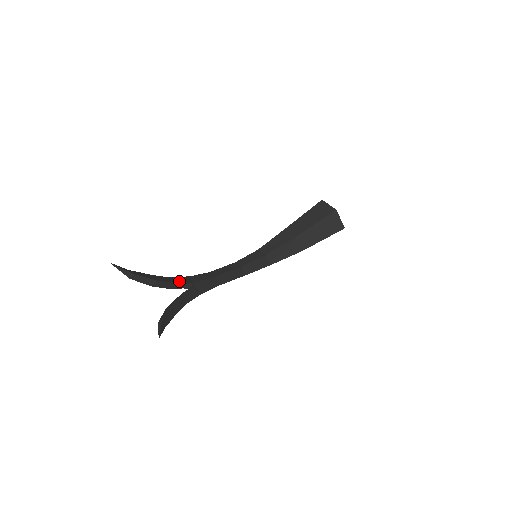
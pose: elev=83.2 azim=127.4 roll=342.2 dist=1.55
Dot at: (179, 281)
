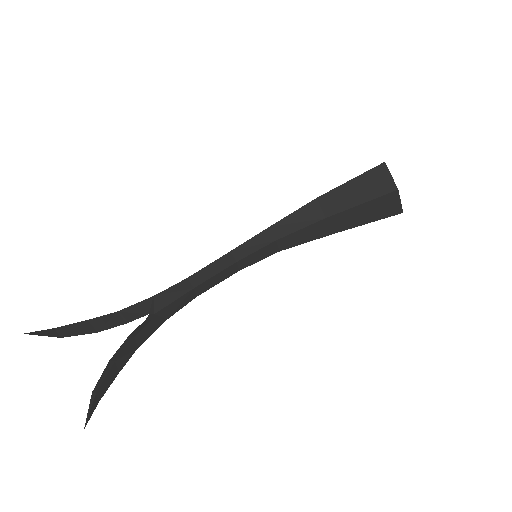
Dot at: (133, 317)
